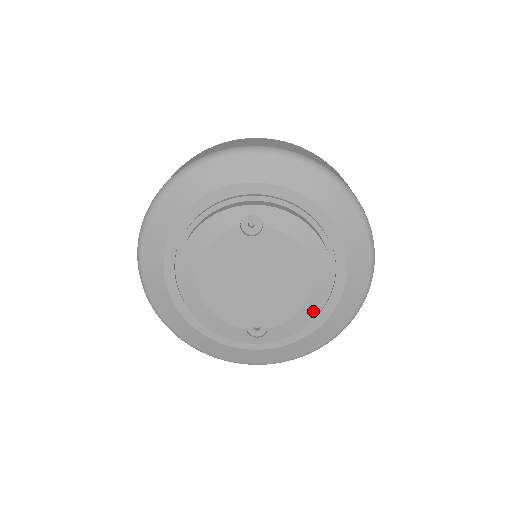
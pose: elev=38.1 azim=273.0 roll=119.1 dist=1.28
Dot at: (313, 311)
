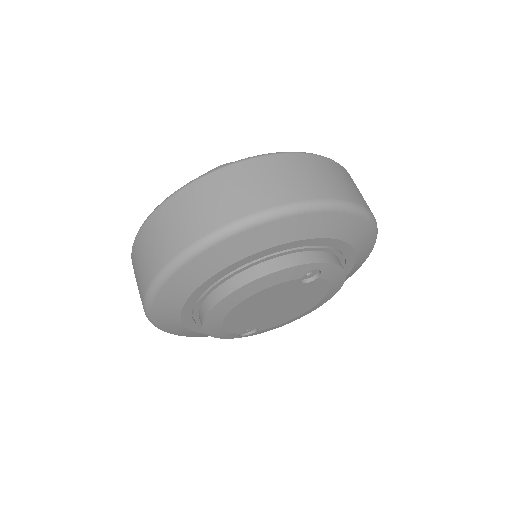
Dot at: (297, 318)
